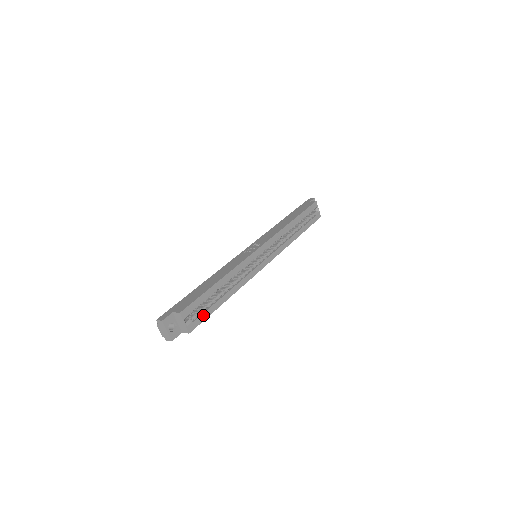
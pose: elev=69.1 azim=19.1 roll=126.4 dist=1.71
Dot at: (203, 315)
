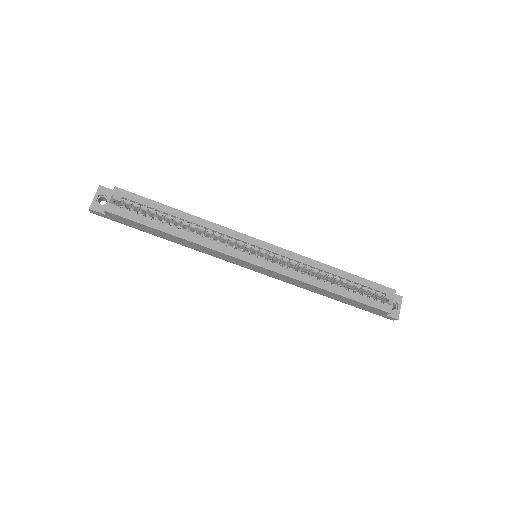
Dot at: (134, 215)
